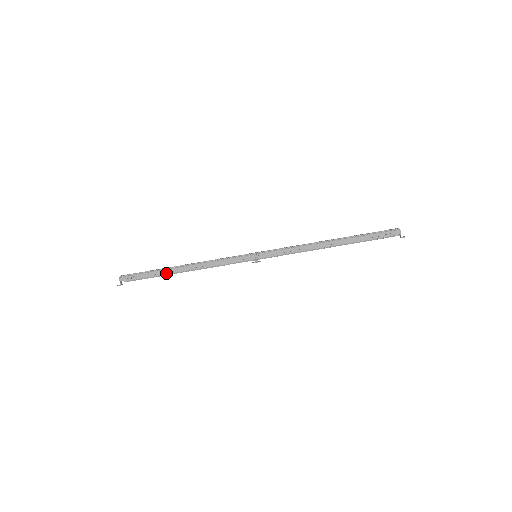
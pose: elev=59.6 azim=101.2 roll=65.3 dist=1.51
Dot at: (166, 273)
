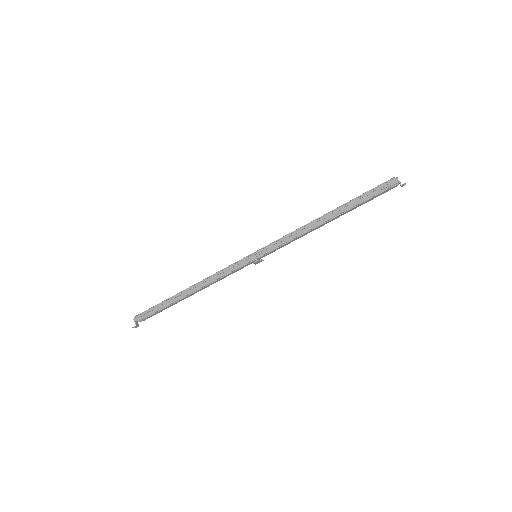
Dot at: (174, 300)
